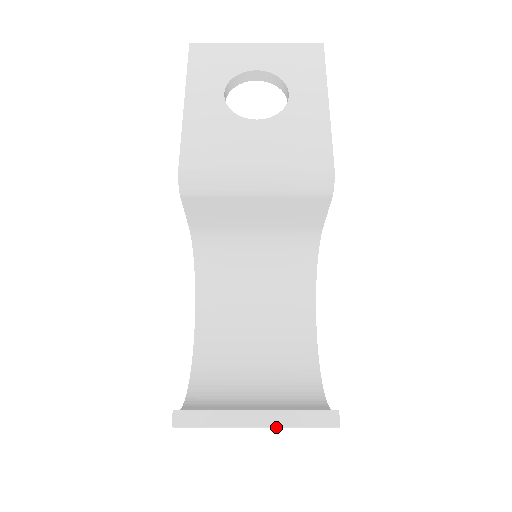
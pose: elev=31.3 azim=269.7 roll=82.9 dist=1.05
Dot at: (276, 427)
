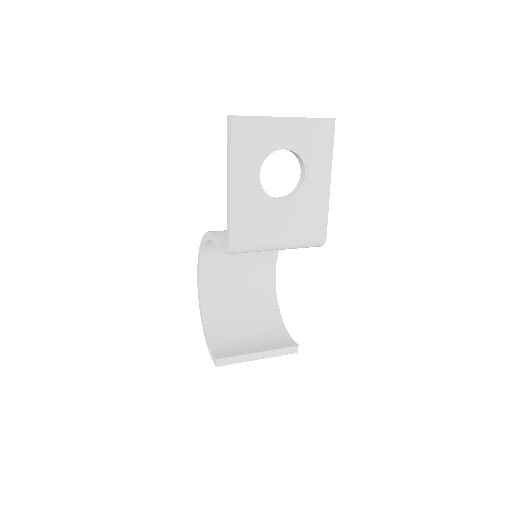
Dot at: (267, 357)
